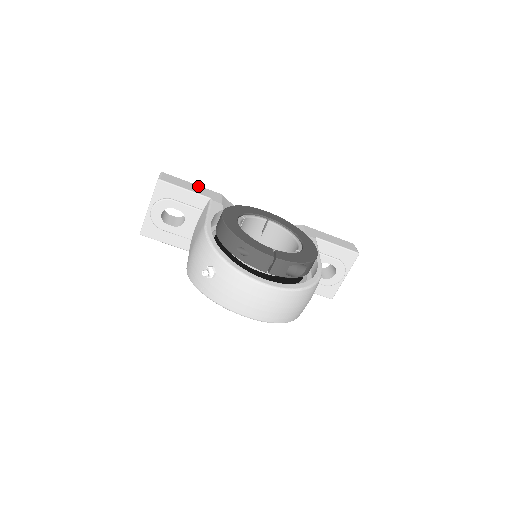
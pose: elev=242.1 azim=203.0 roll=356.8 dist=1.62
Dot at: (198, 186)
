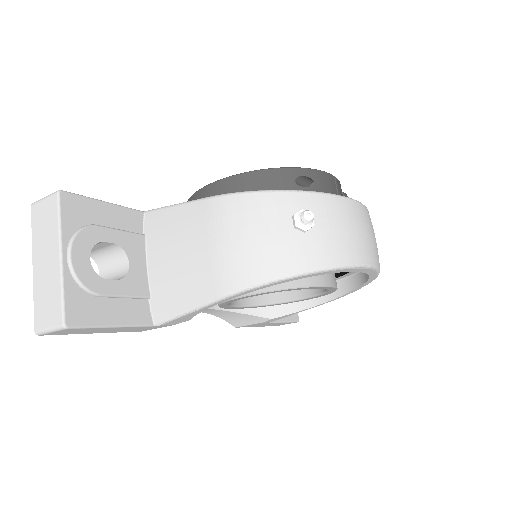
Dot at: occluded
